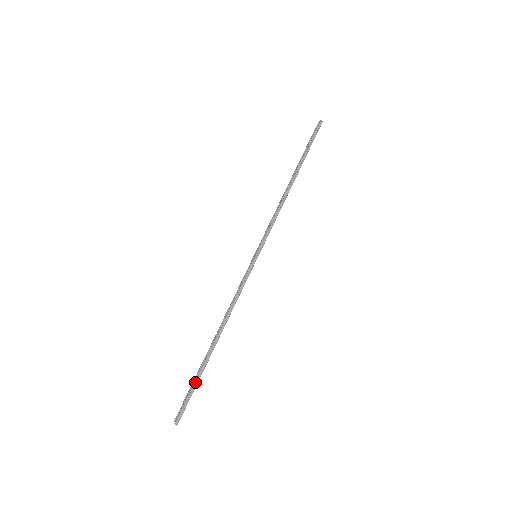
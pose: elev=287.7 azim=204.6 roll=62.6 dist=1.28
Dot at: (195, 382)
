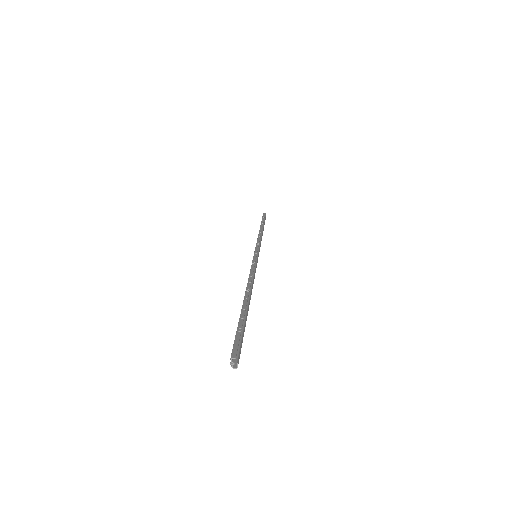
Dot at: (239, 323)
